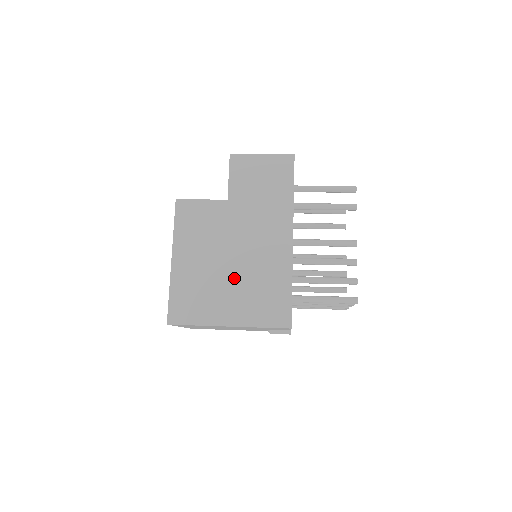
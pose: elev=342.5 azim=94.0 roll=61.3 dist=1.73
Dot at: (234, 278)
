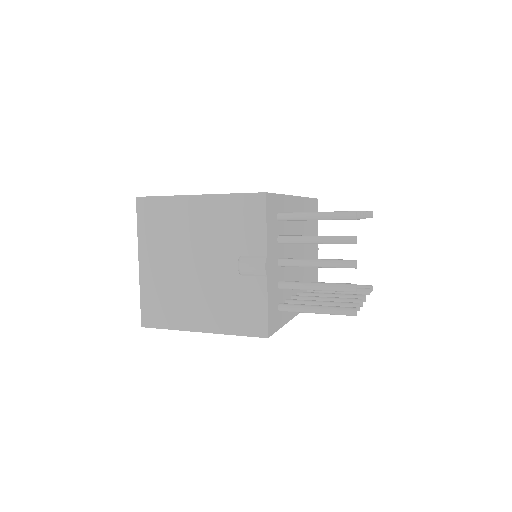
Dot at: occluded
